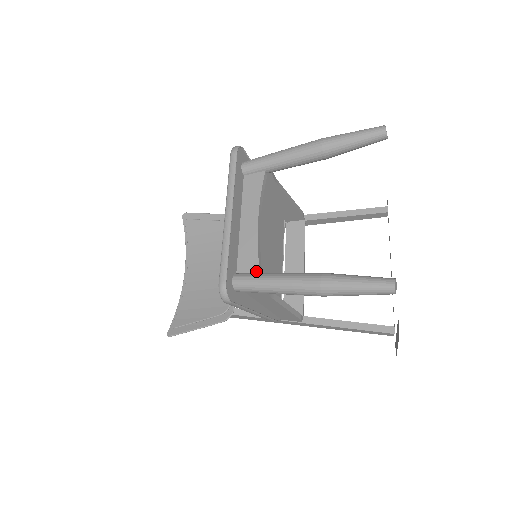
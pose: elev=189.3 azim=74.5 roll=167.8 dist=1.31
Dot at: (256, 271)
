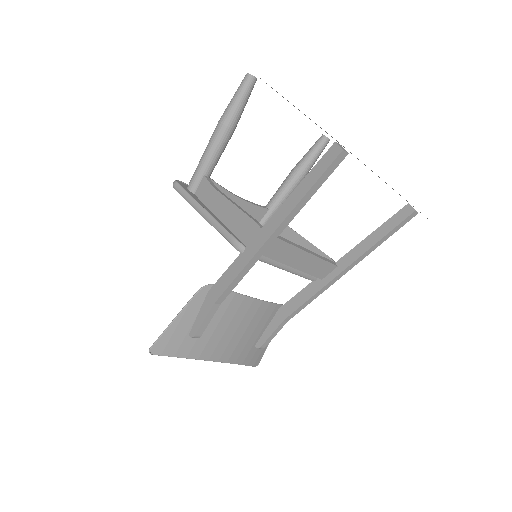
Dot at: occluded
